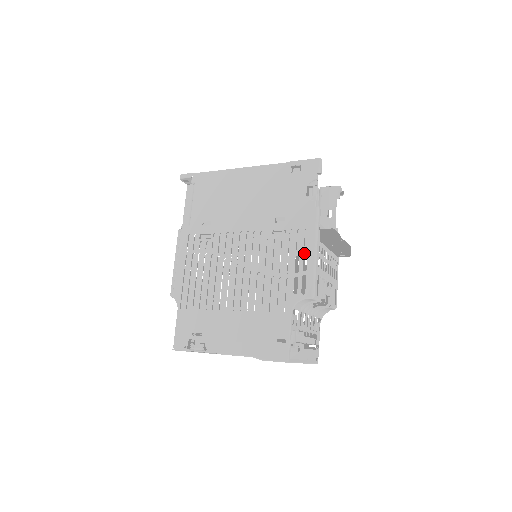
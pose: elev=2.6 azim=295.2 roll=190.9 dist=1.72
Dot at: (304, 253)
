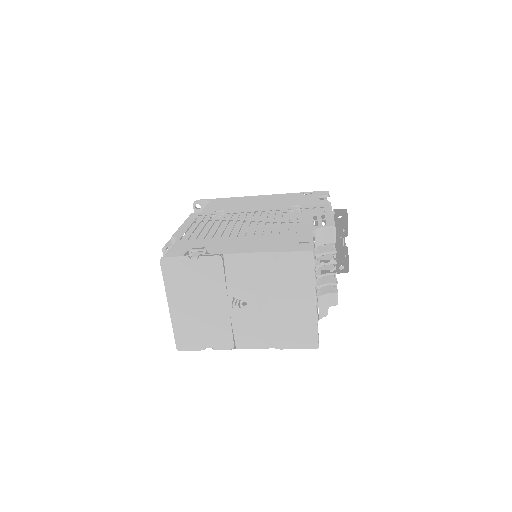
Dot at: (321, 214)
